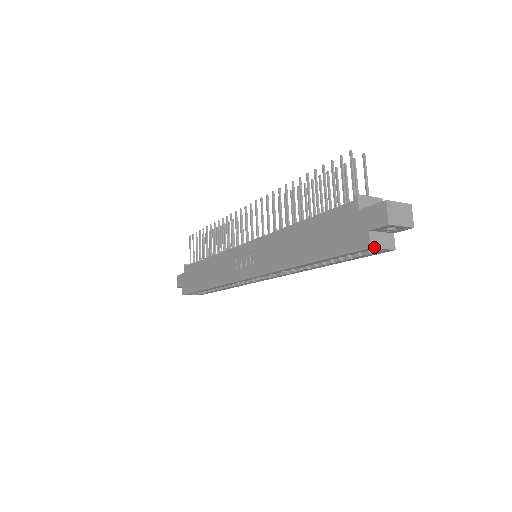
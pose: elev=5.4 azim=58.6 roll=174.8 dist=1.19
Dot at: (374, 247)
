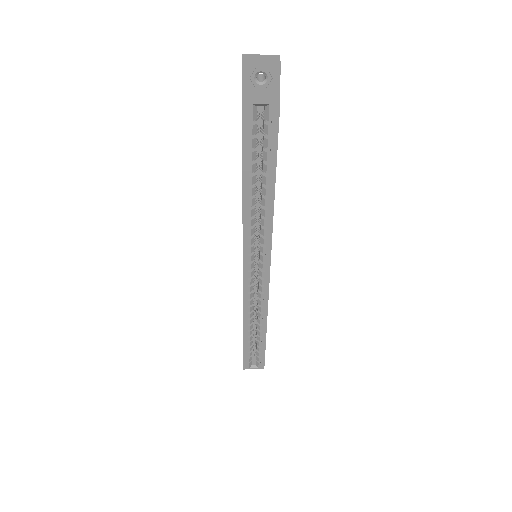
Dot at: (247, 100)
